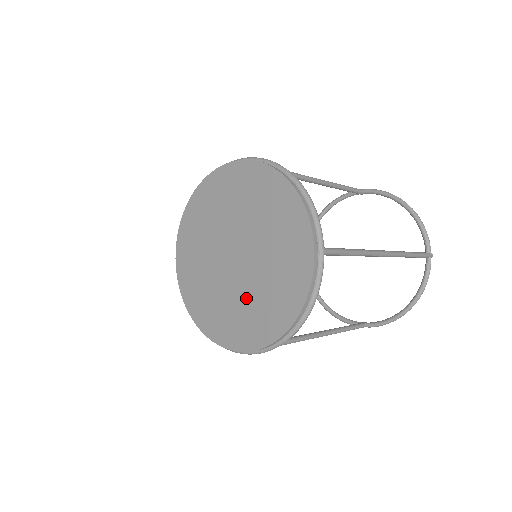
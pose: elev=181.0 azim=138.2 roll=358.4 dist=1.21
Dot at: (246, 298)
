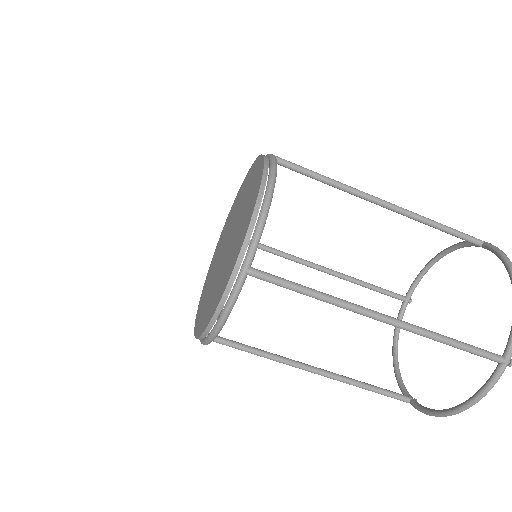
Dot at: (235, 239)
